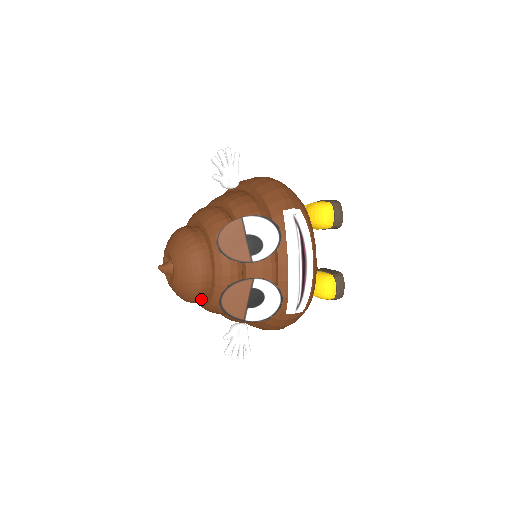
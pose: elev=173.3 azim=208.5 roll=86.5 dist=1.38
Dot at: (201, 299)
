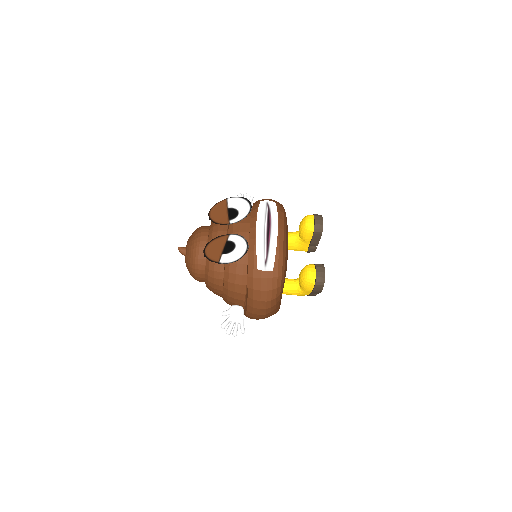
Dot at: (201, 267)
